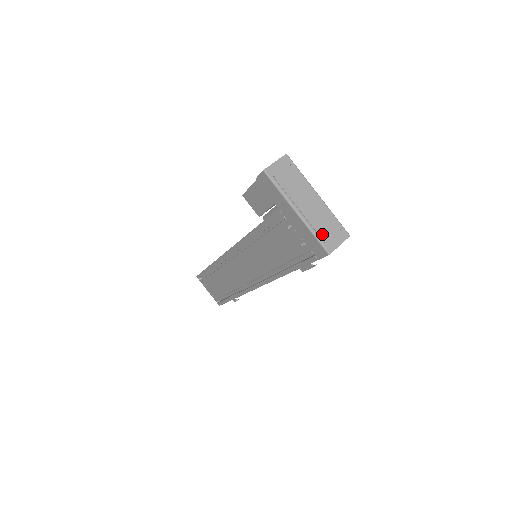
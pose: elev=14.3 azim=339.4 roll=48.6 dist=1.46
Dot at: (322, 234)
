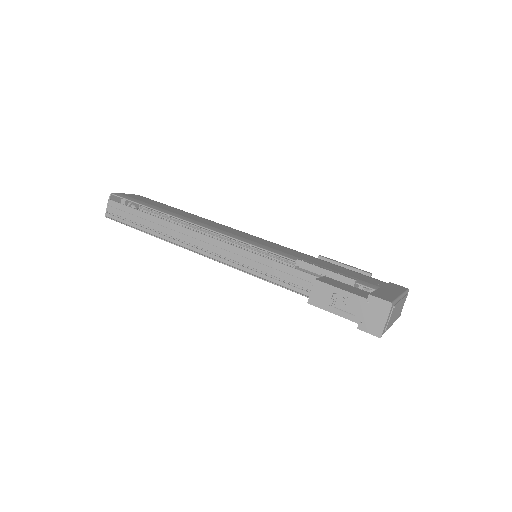
Dot at: (399, 315)
